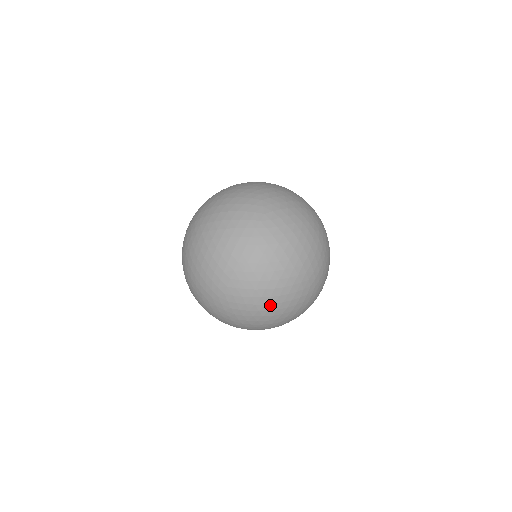
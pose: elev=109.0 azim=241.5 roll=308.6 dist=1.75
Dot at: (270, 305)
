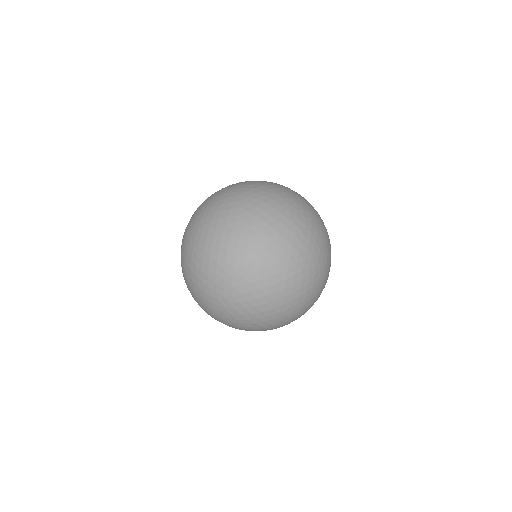
Dot at: occluded
